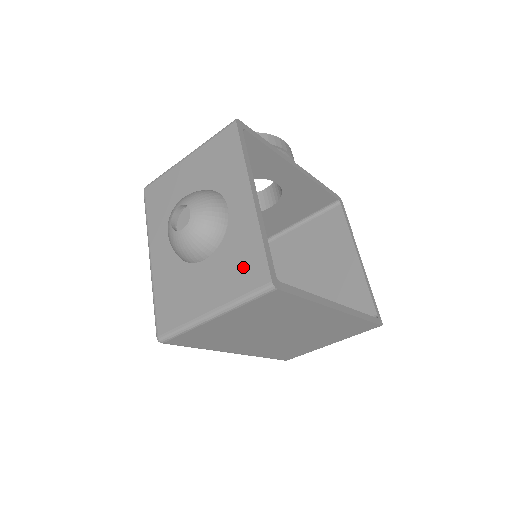
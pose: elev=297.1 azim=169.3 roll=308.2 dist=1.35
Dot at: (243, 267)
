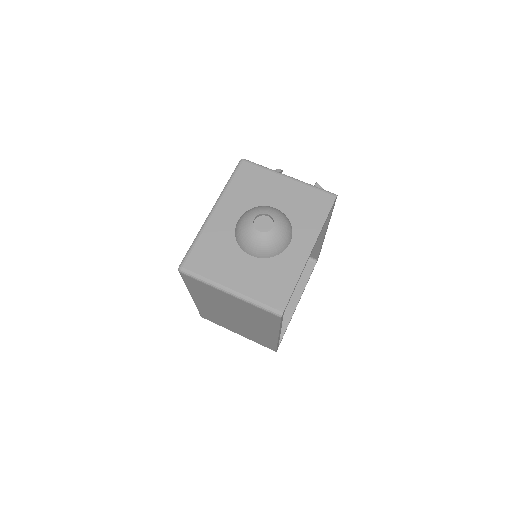
Dot at: (273, 287)
